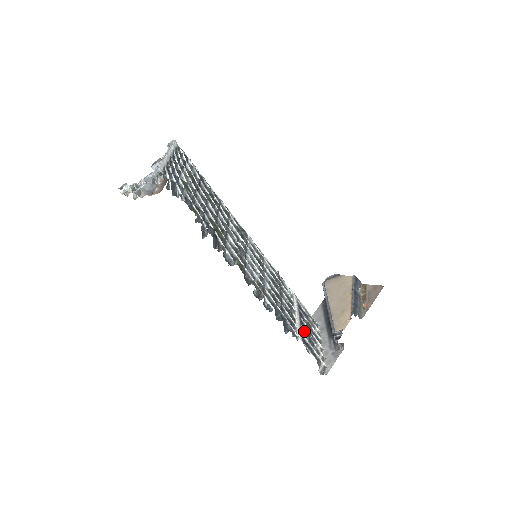
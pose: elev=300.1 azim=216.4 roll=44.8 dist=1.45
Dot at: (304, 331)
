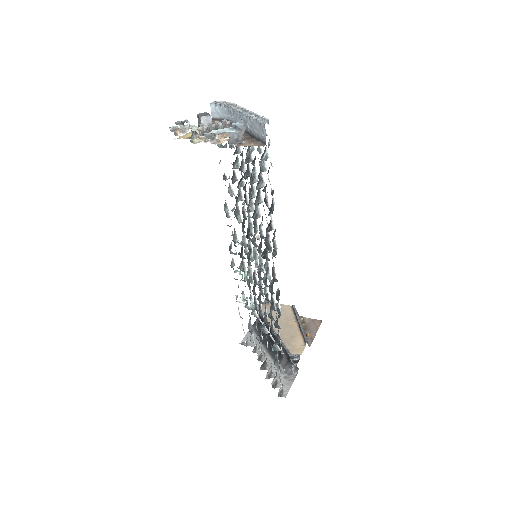
Dot at: occluded
